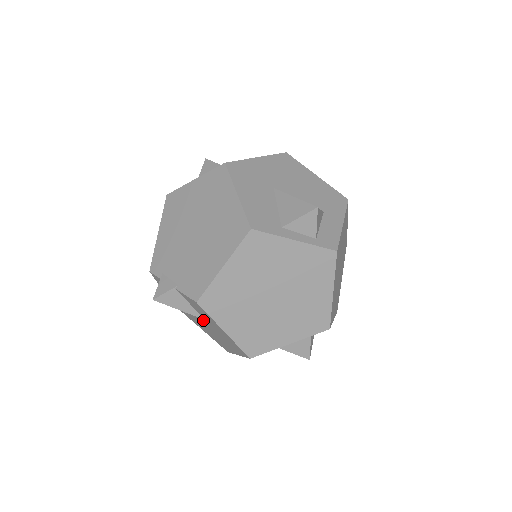
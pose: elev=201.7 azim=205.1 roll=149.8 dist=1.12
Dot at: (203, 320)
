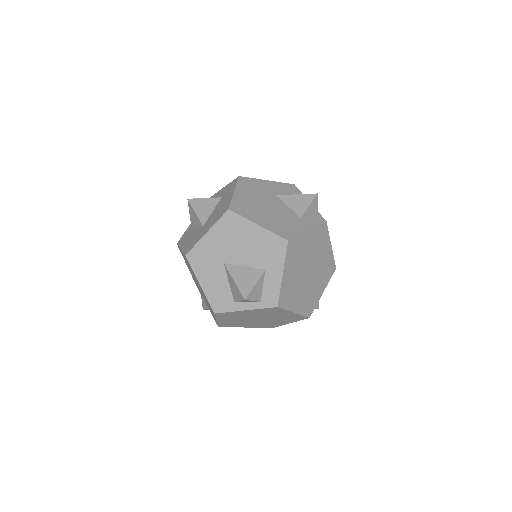
Dot at: occluded
